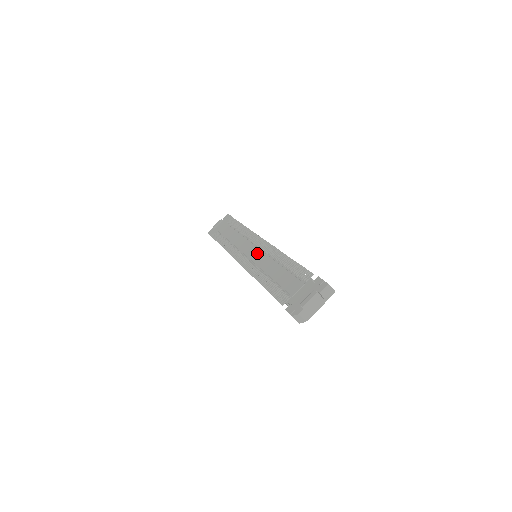
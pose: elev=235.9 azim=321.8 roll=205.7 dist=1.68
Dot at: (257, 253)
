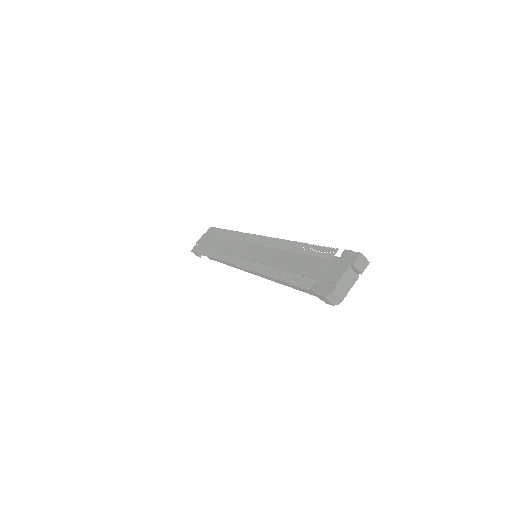
Dot at: (258, 250)
